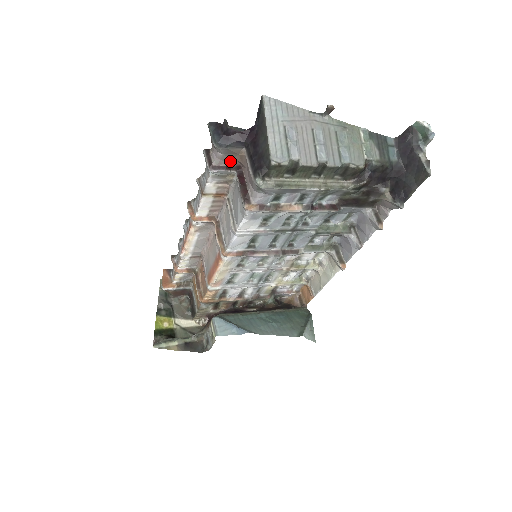
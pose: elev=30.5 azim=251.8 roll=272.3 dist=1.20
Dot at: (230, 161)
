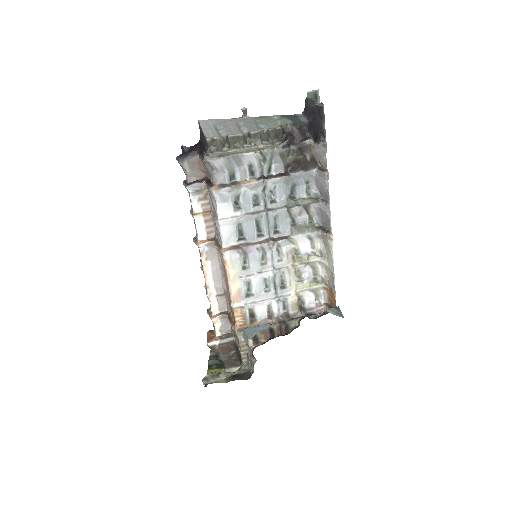
Dot at: (198, 175)
